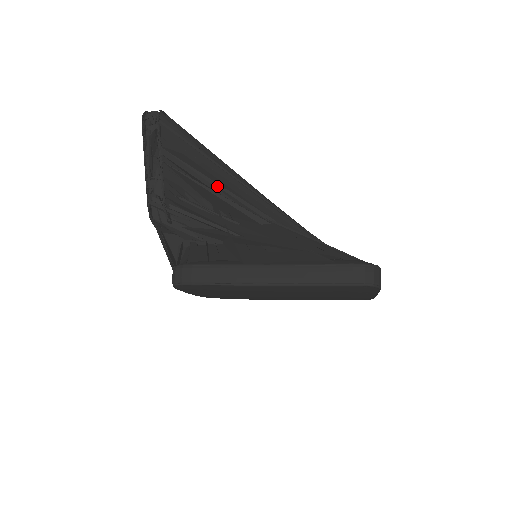
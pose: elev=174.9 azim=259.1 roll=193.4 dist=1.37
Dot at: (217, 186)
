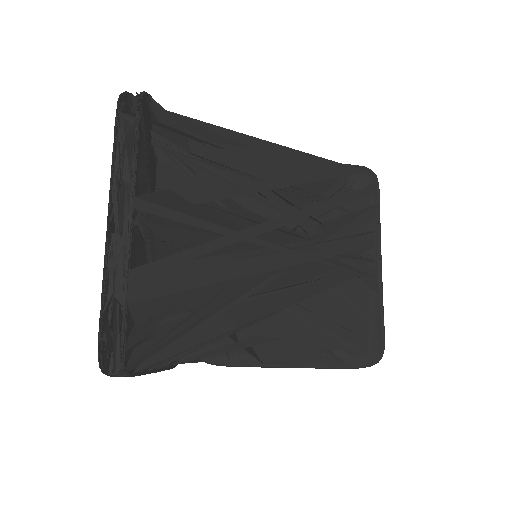
Dot at: occluded
